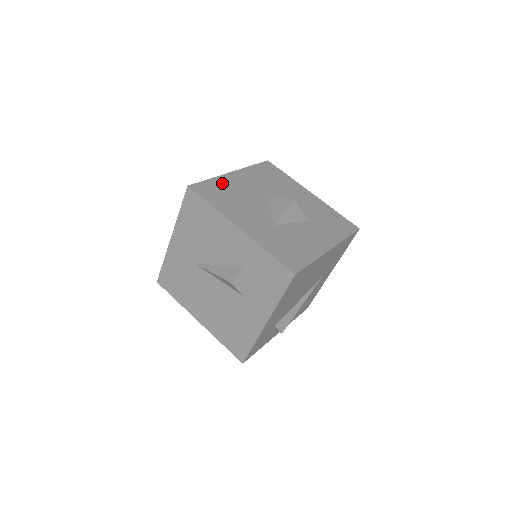
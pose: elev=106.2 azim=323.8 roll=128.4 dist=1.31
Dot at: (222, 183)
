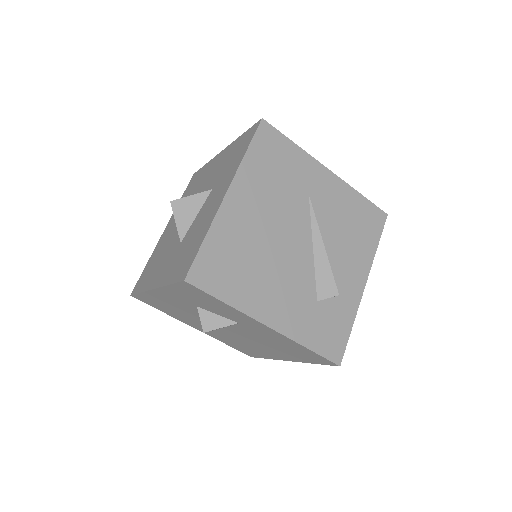
Dot at: (153, 256)
